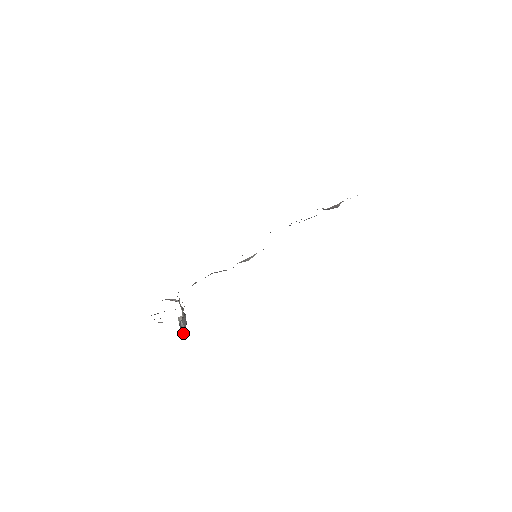
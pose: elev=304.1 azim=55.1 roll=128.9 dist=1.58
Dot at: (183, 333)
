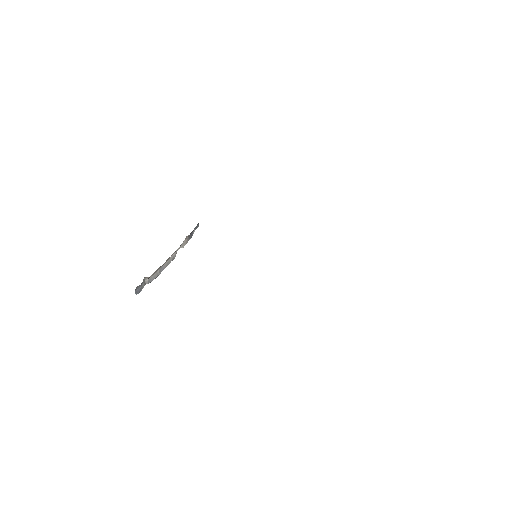
Dot at: (137, 293)
